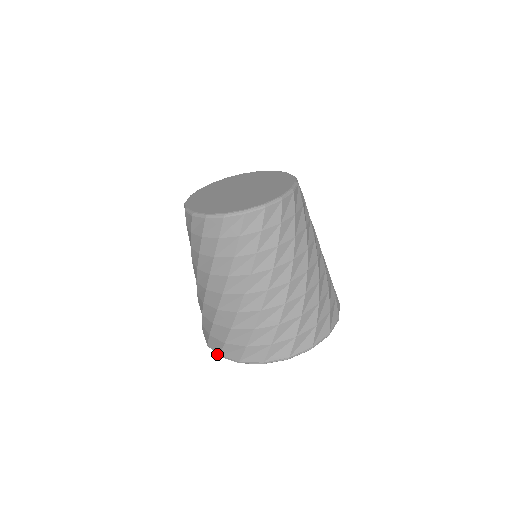
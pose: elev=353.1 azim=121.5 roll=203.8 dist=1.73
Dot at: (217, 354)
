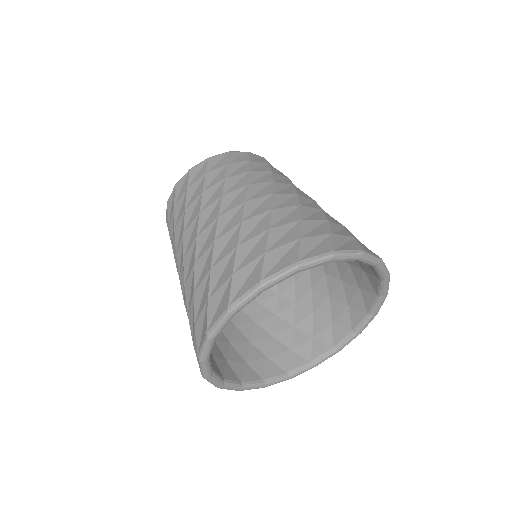
Dot at: (199, 362)
